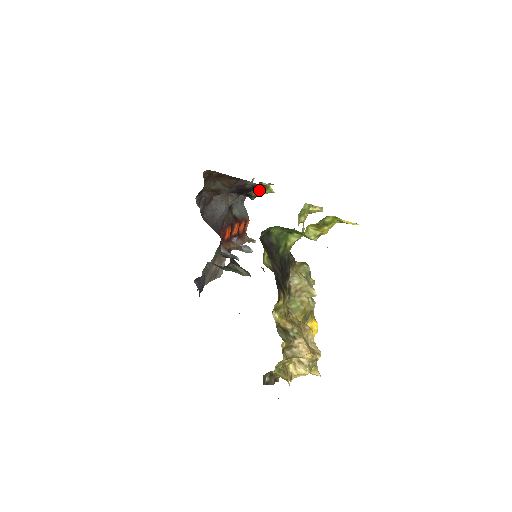
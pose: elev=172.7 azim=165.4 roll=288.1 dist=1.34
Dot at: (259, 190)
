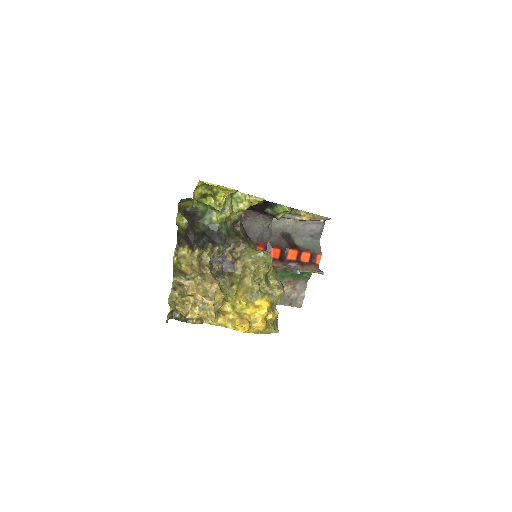
Dot at: (274, 208)
